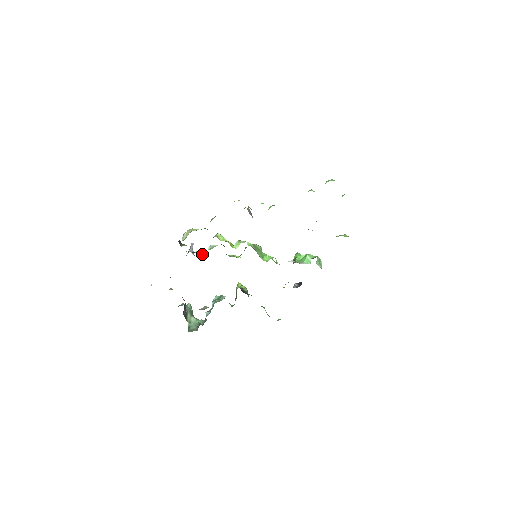
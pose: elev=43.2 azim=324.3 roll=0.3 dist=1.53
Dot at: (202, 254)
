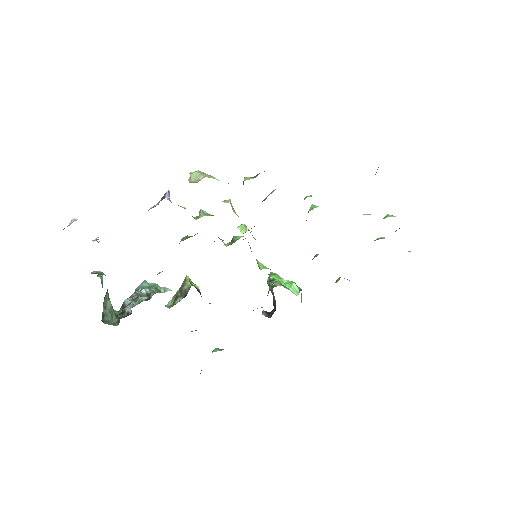
Dot at: (192, 216)
